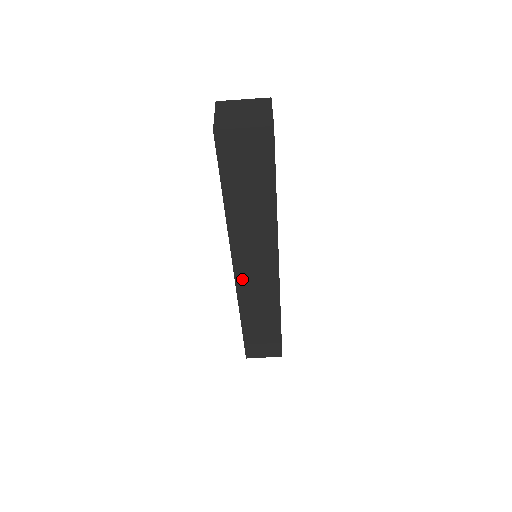
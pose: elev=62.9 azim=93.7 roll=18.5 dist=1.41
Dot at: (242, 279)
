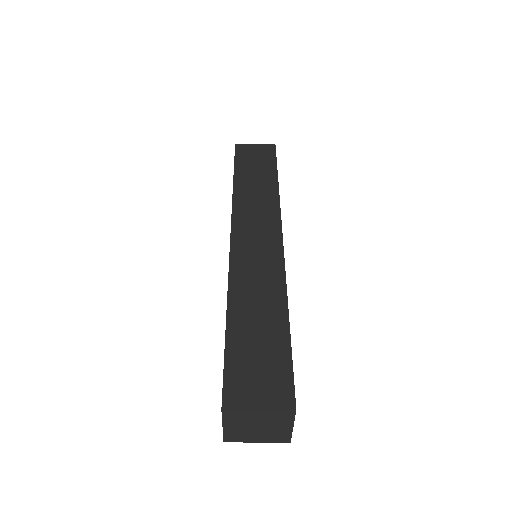
Dot at: occluded
